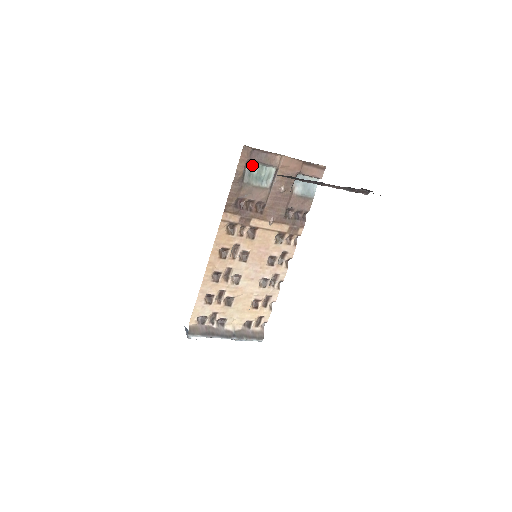
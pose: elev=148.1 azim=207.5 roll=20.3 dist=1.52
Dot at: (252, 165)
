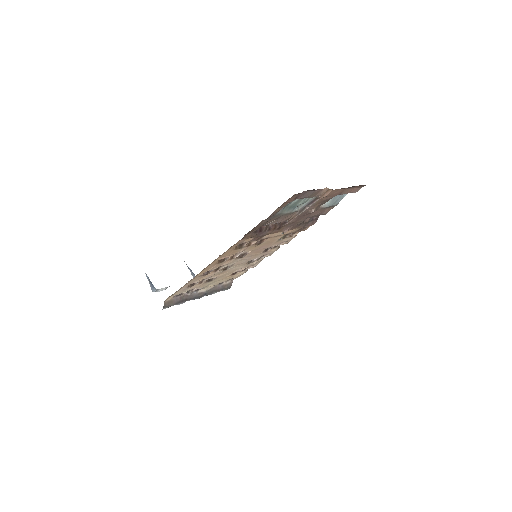
Dot at: occluded
